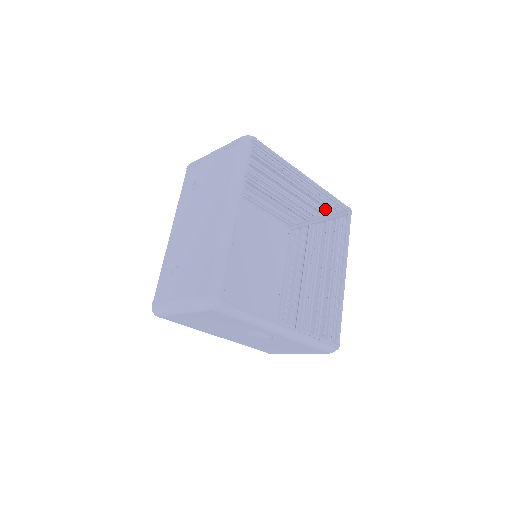
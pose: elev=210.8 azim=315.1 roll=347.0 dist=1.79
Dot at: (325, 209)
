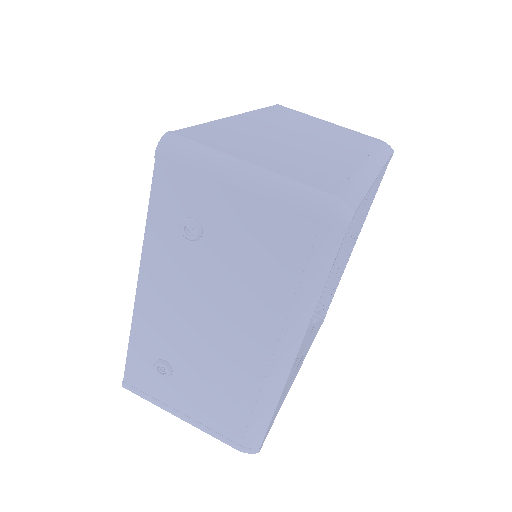
Dot at: occluded
